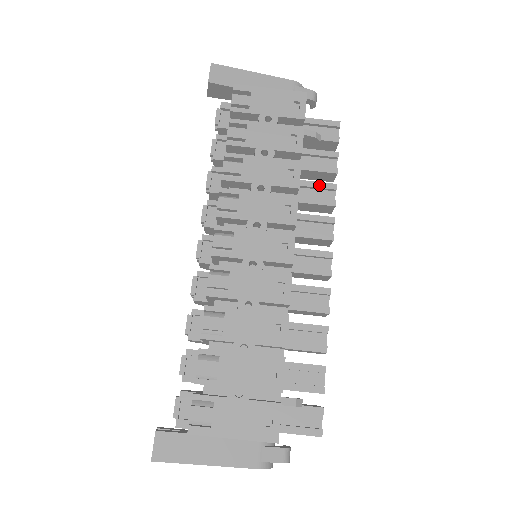
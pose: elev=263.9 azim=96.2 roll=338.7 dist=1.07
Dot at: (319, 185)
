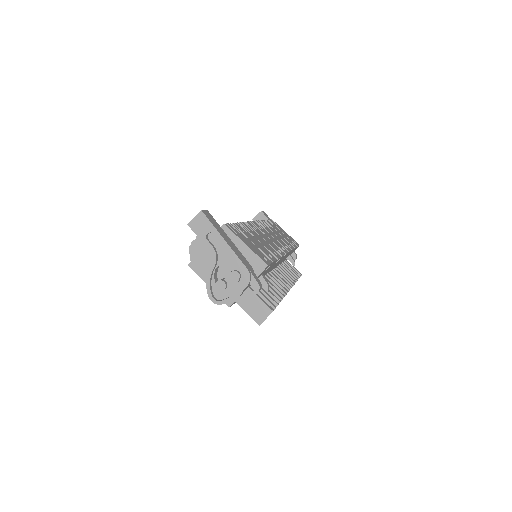
Dot at: (290, 274)
